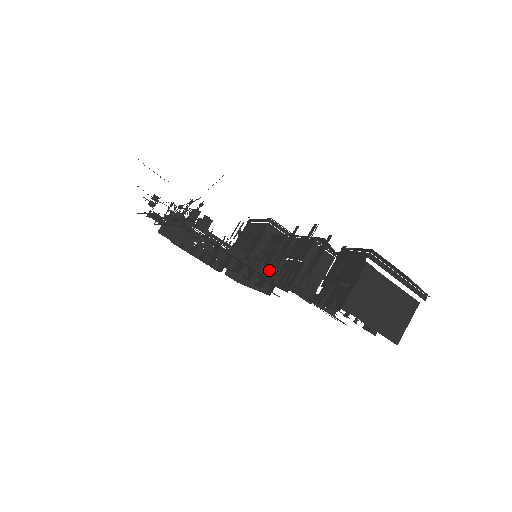
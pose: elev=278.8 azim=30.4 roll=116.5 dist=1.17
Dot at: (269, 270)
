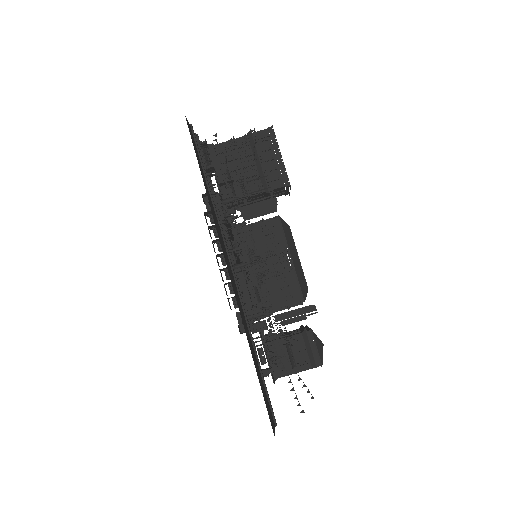
Dot at: occluded
